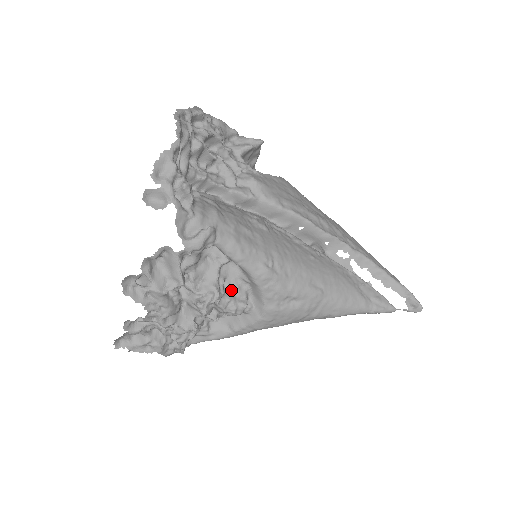
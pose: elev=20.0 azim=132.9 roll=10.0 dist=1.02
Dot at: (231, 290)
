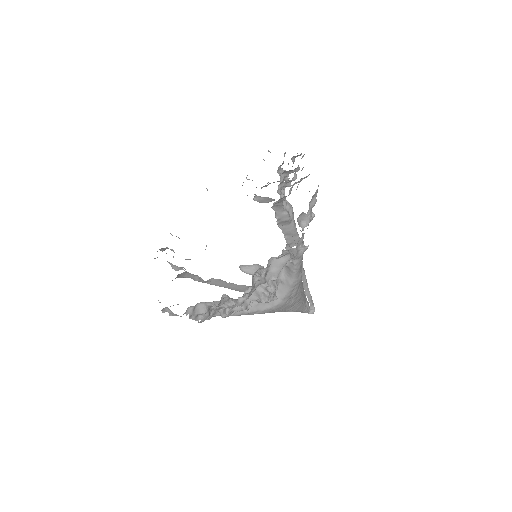
Dot at: occluded
